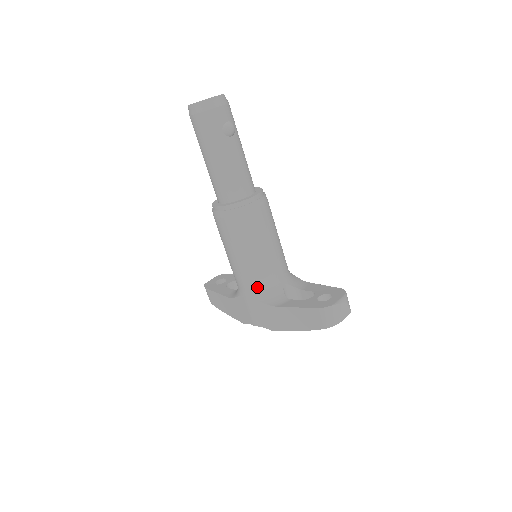
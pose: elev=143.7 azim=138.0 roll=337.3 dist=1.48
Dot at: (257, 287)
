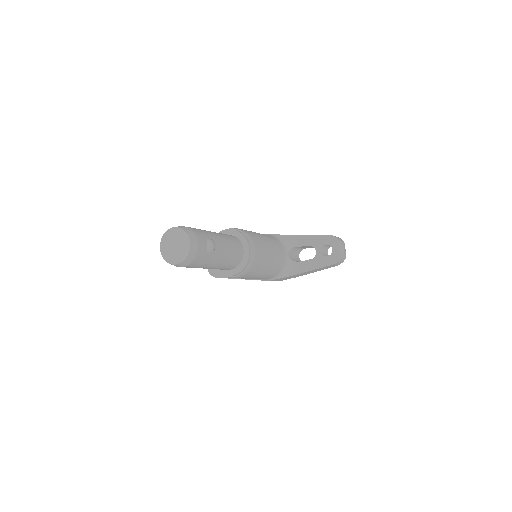
Dot at: (276, 274)
